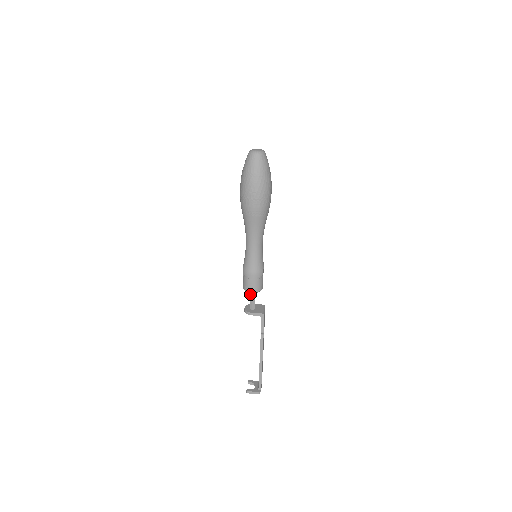
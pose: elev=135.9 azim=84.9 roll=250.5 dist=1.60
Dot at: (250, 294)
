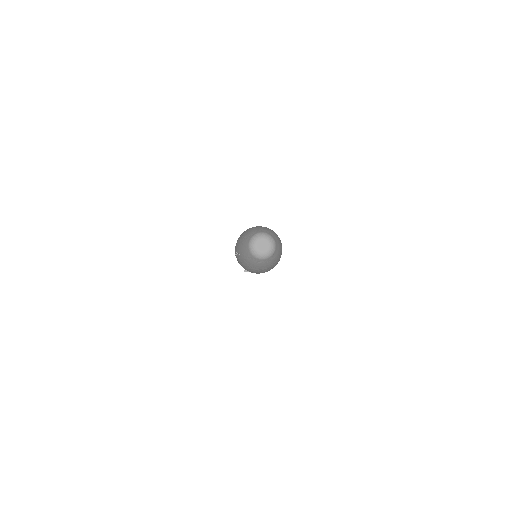
Dot at: occluded
